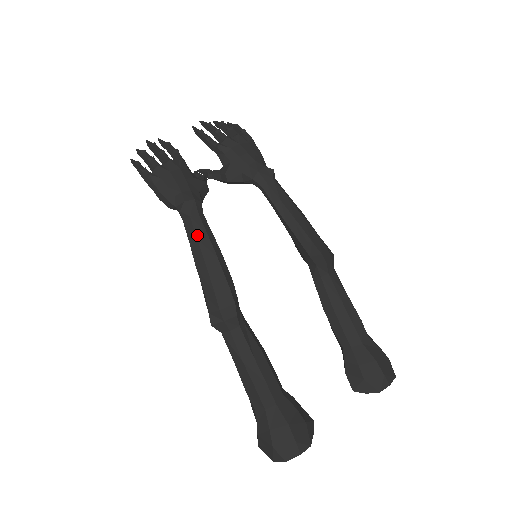
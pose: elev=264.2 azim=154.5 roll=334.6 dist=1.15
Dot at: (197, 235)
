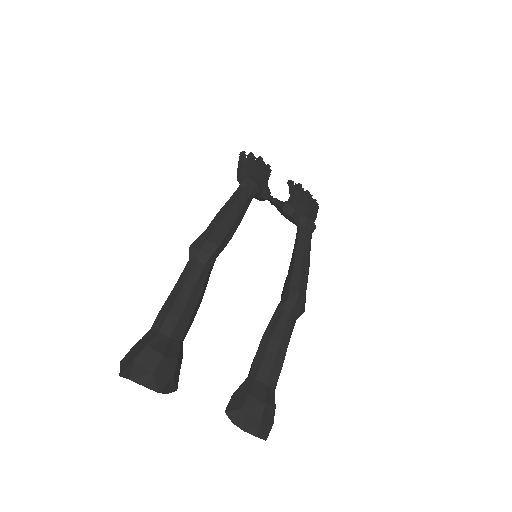
Dot at: (239, 197)
